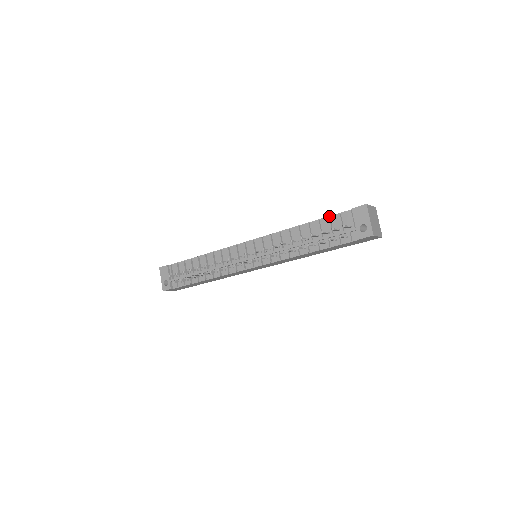
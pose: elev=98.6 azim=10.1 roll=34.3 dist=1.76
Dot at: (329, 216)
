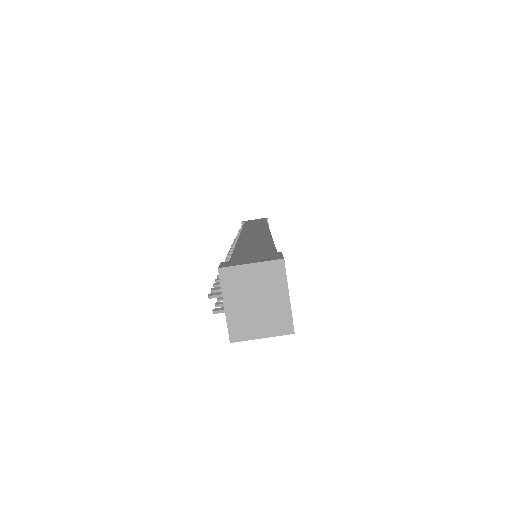
Dot at: (232, 253)
